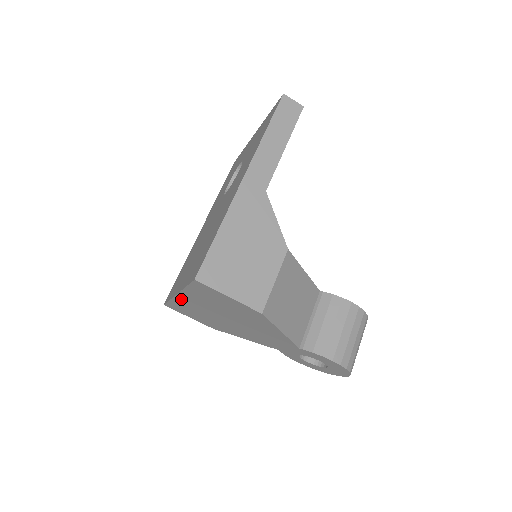
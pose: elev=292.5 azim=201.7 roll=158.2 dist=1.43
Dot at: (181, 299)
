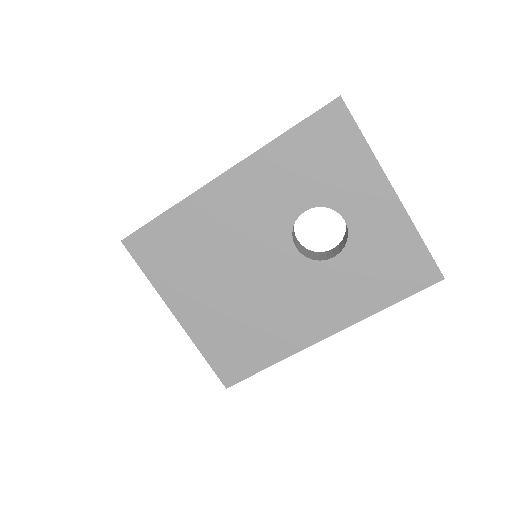
Dot at: occluded
